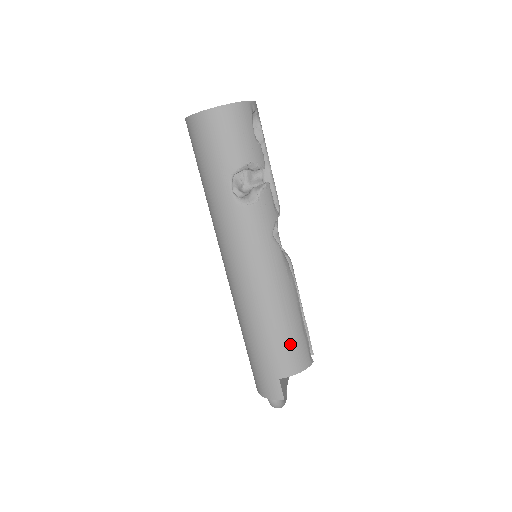
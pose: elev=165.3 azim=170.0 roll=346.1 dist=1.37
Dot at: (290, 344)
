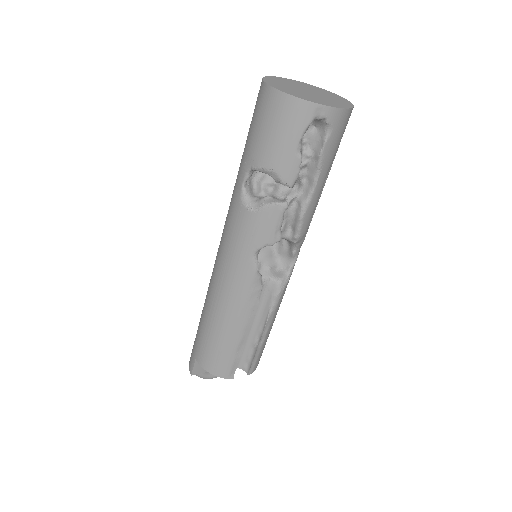
Dot at: (215, 347)
